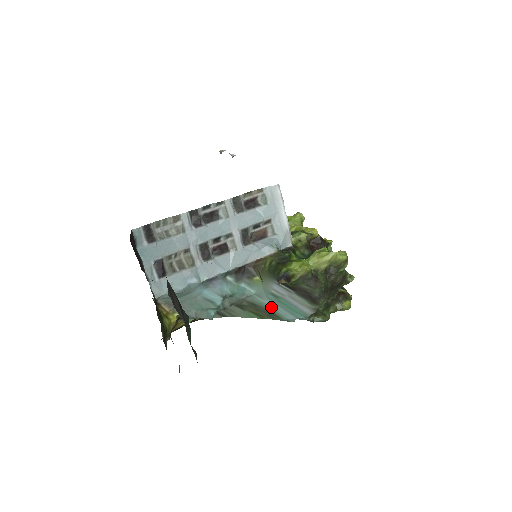
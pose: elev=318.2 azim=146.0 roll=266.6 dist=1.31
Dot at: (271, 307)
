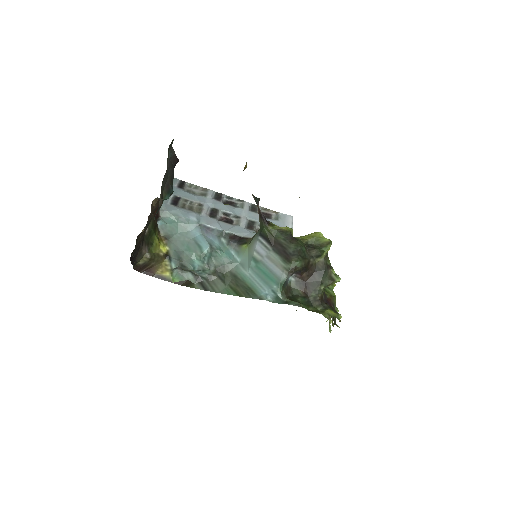
Dot at: (250, 280)
